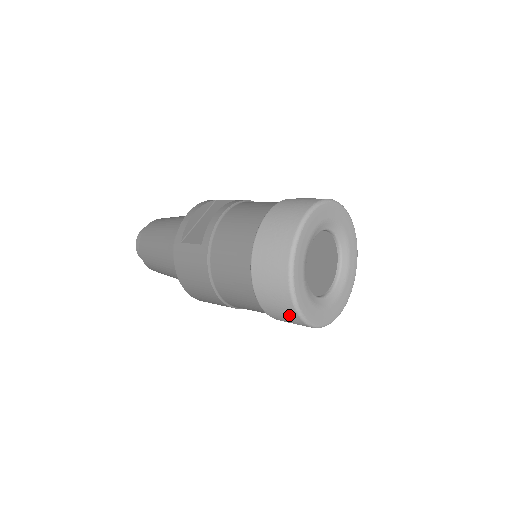
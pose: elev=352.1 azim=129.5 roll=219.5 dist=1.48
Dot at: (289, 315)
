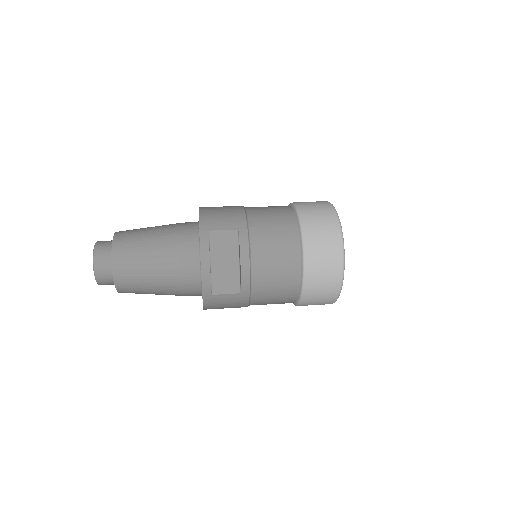
Dot at: occluded
